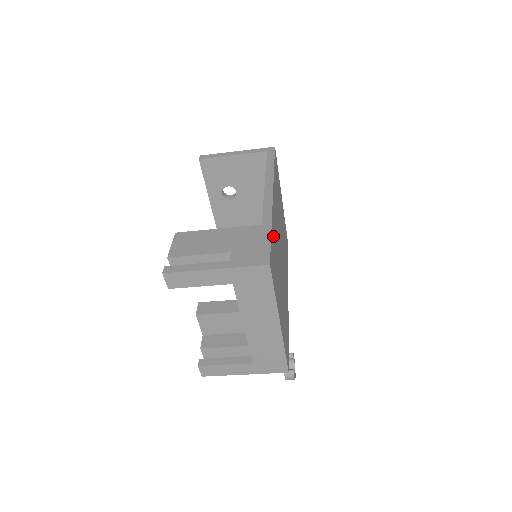
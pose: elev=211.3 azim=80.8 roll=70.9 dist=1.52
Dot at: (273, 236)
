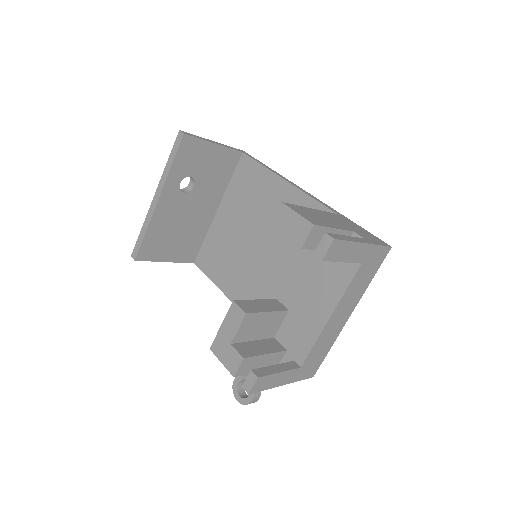
Dot at: occluded
